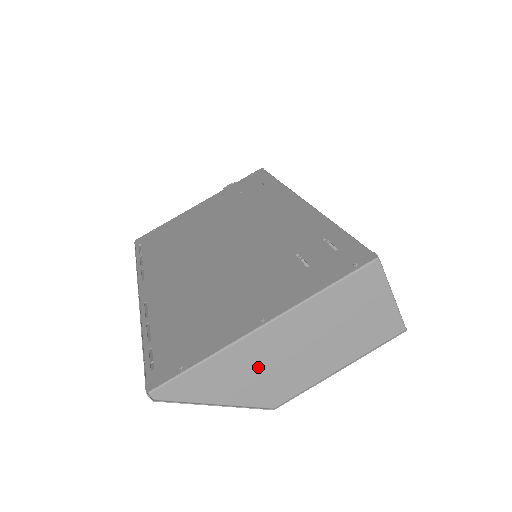
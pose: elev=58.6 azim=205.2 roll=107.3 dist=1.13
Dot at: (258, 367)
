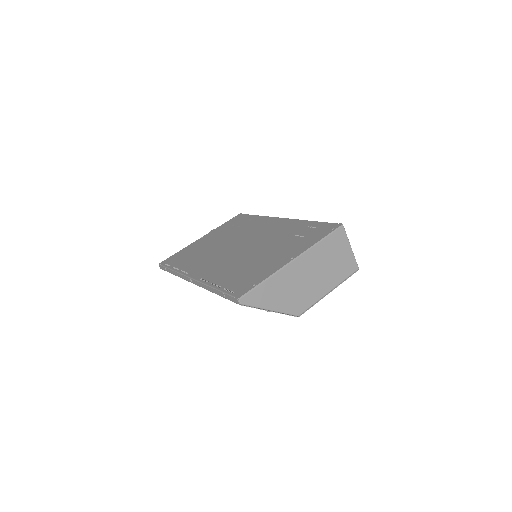
Dot at: (291, 286)
